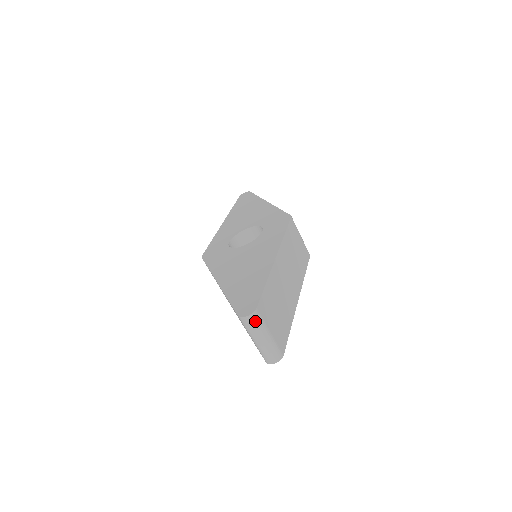
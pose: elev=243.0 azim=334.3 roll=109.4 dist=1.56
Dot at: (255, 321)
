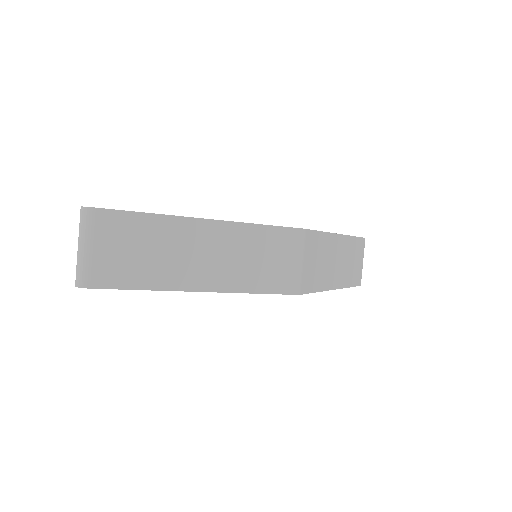
Dot at: (84, 218)
